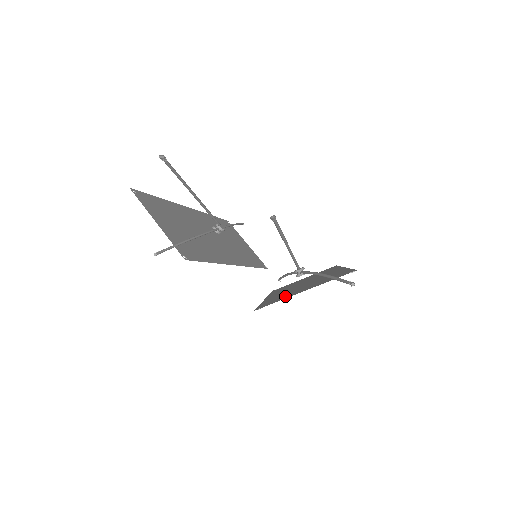
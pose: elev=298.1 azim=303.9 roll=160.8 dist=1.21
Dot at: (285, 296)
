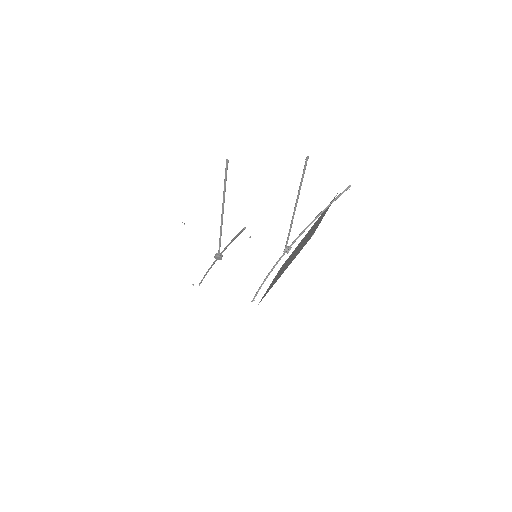
Dot at: (313, 231)
